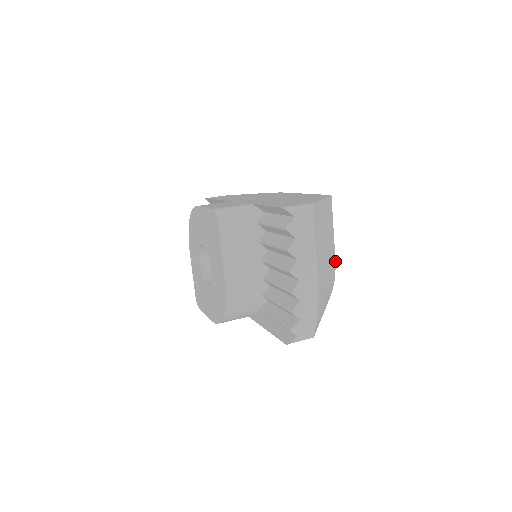
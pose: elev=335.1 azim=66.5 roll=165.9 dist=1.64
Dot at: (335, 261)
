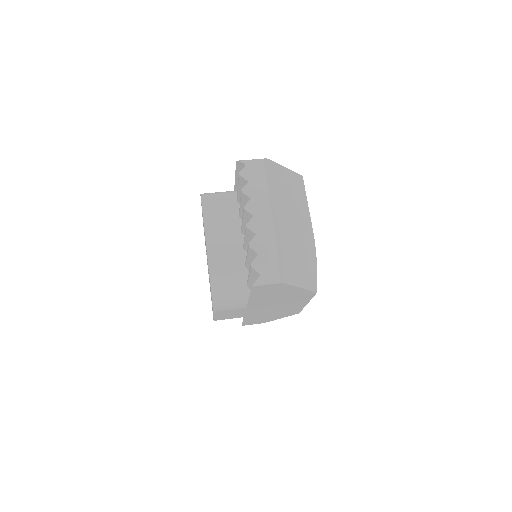
Dot at: occluded
